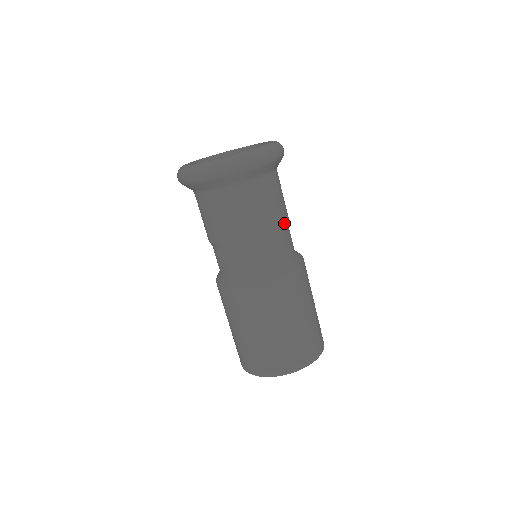
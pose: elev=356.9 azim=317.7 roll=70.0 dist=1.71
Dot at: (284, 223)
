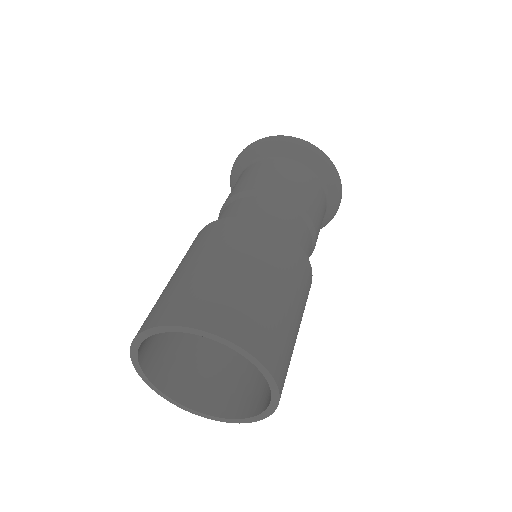
Dot at: (316, 237)
